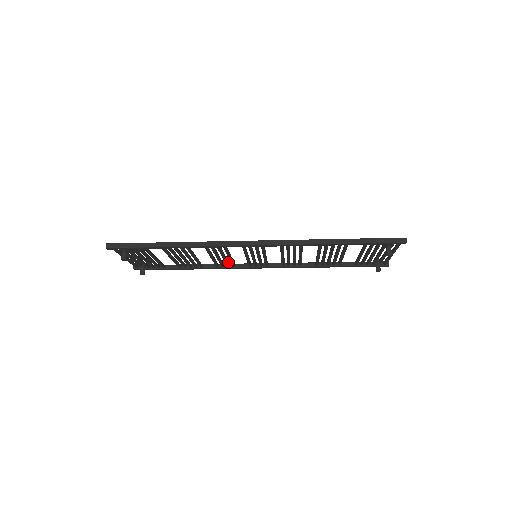
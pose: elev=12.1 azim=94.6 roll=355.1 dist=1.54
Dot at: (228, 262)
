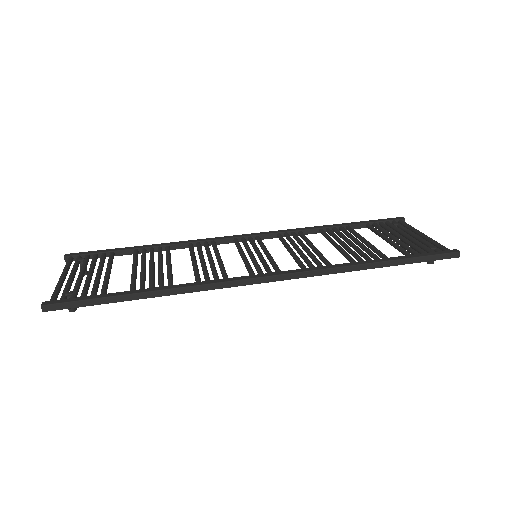
Dot at: (209, 248)
